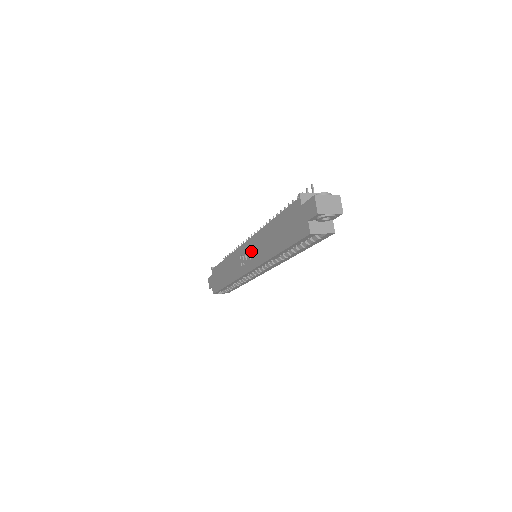
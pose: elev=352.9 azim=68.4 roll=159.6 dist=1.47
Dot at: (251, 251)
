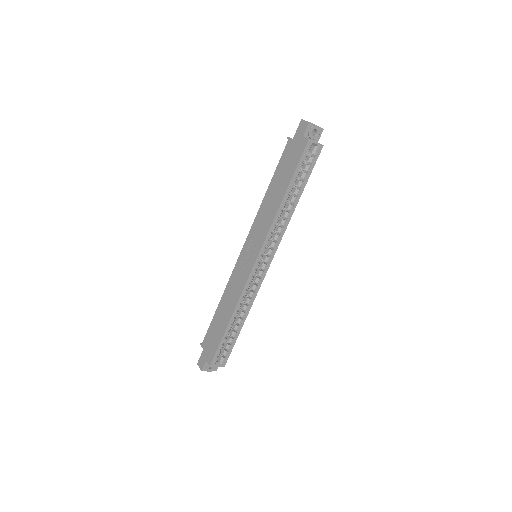
Dot at: (253, 240)
